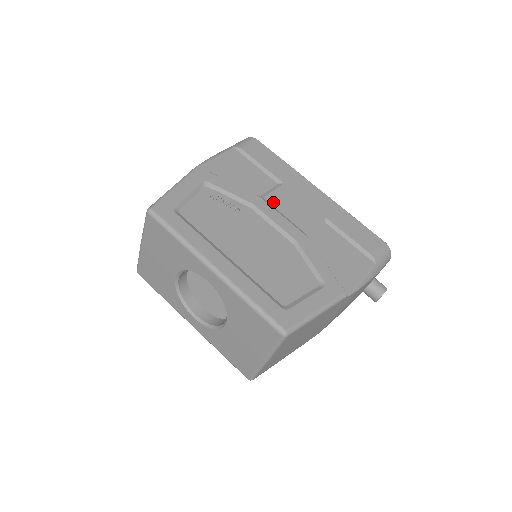
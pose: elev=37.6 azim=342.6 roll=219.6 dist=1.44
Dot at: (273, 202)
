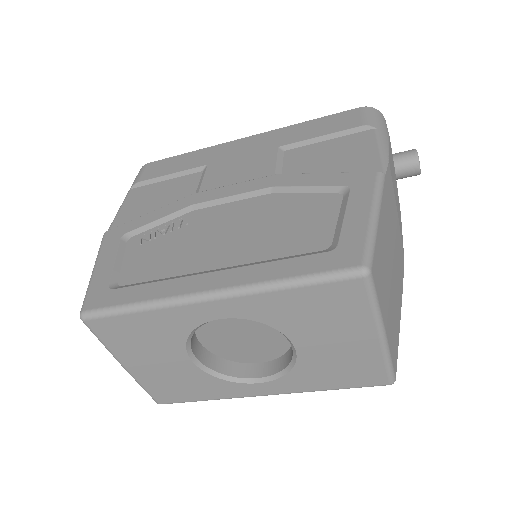
Dot at: (212, 185)
